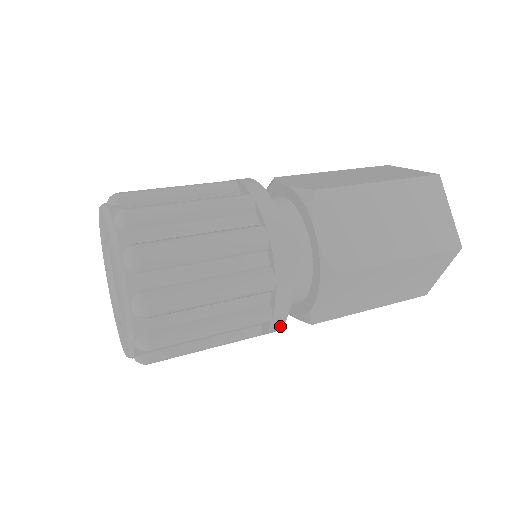
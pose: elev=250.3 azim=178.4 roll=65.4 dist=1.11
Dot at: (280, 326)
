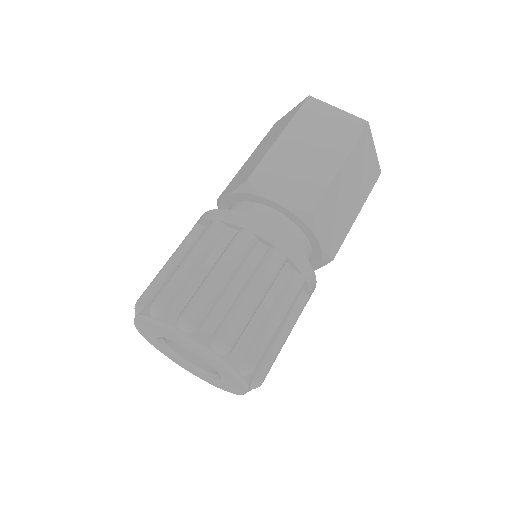
Dot at: (314, 279)
